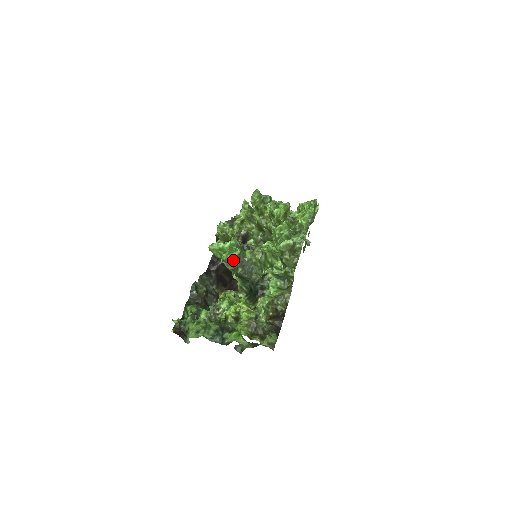
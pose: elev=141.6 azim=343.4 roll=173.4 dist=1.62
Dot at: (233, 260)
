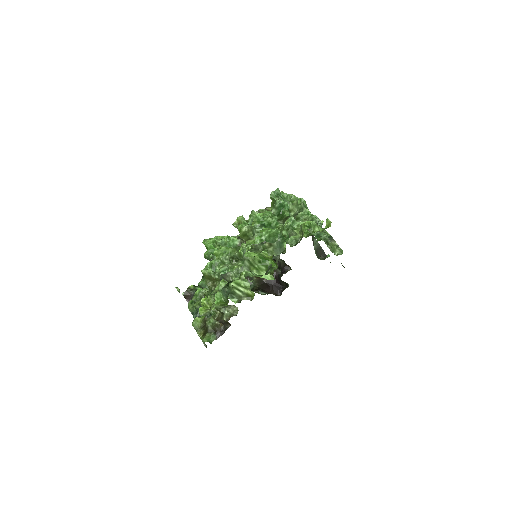
Dot at: (210, 260)
